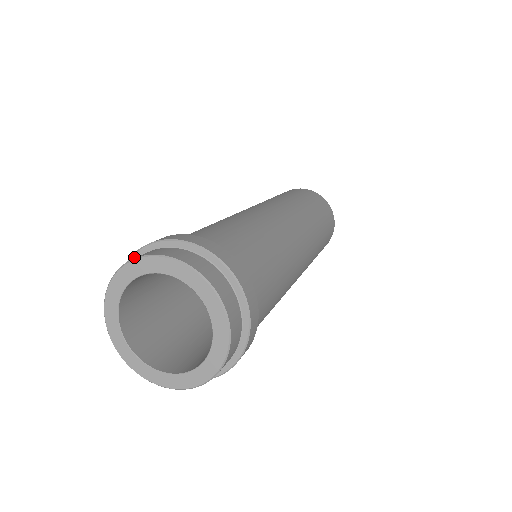
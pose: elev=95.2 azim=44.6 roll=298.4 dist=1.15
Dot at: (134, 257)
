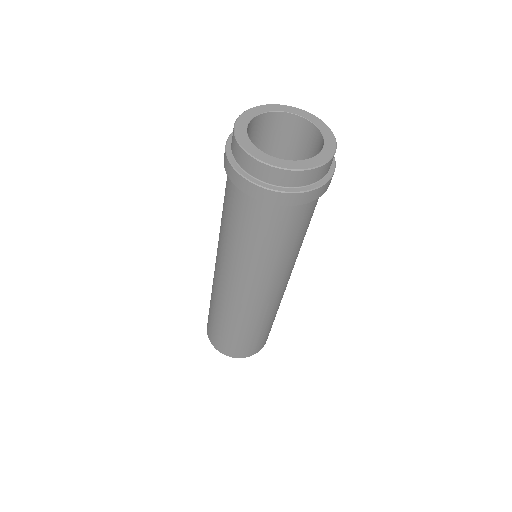
Dot at: occluded
